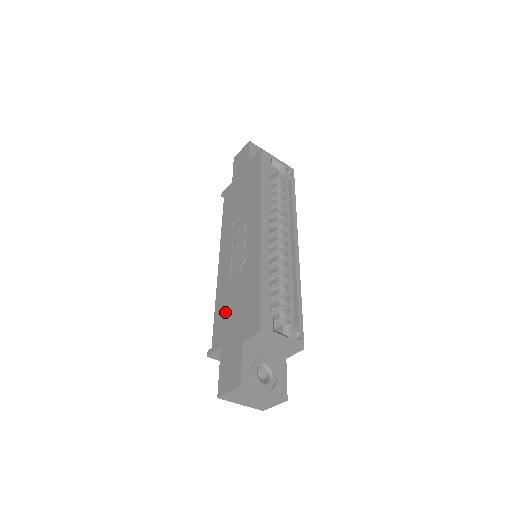
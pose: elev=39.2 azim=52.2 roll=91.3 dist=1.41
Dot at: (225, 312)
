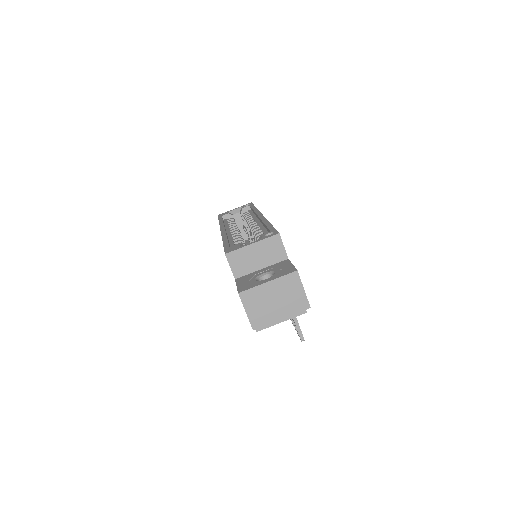
Dot at: occluded
